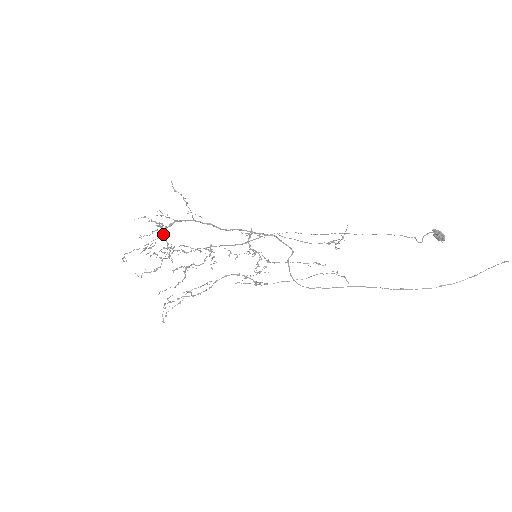
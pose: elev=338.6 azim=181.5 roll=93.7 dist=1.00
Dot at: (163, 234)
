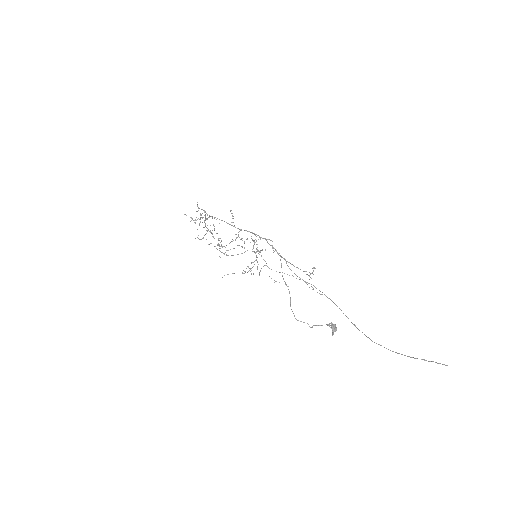
Dot at: (204, 222)
